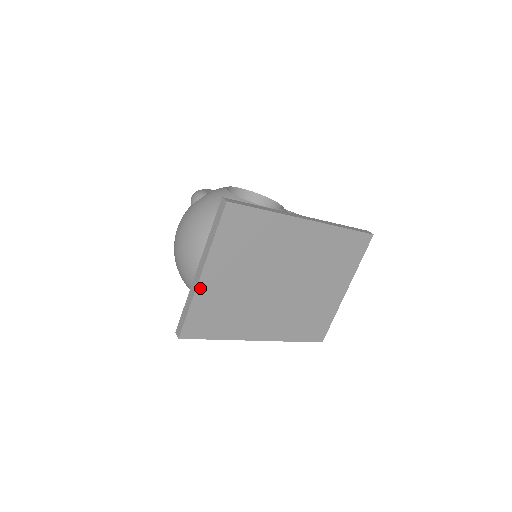
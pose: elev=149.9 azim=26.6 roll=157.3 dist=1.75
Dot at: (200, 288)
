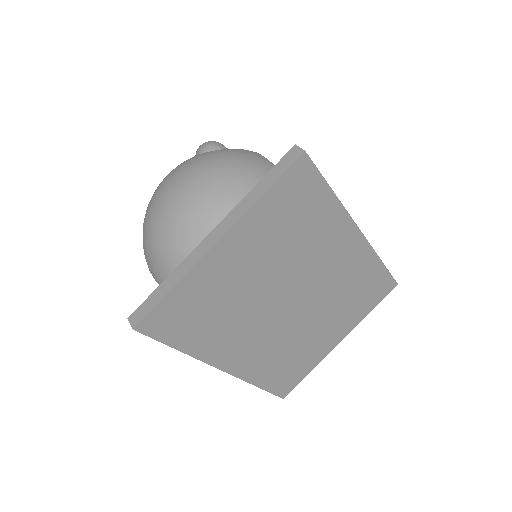
Dot at: (204, 262)
